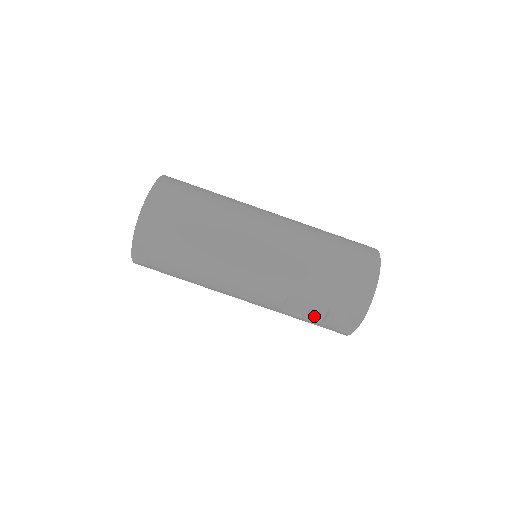
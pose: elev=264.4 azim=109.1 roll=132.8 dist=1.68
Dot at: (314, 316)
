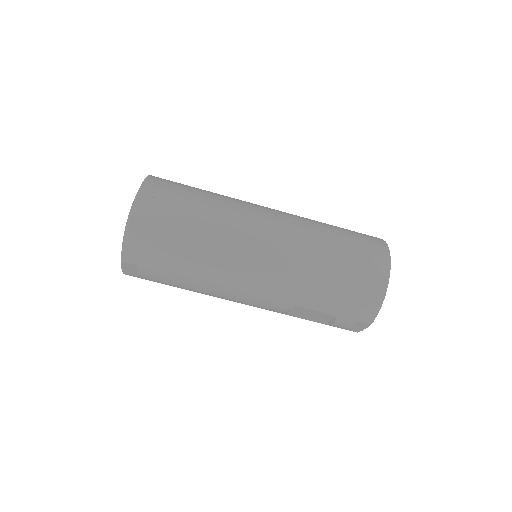
Dot at: (319, 320)
